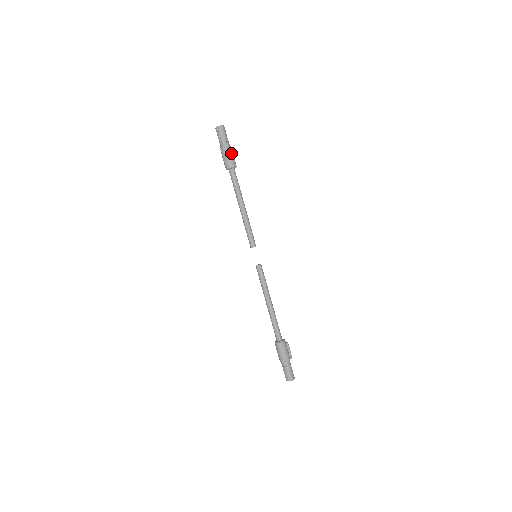
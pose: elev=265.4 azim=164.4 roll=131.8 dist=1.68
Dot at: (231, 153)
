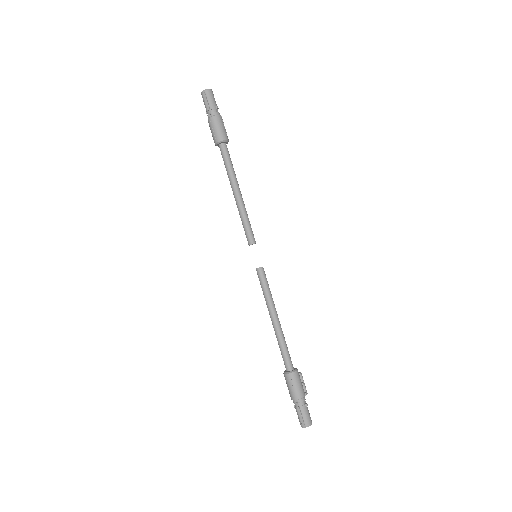
Dot at: (222, 123)
